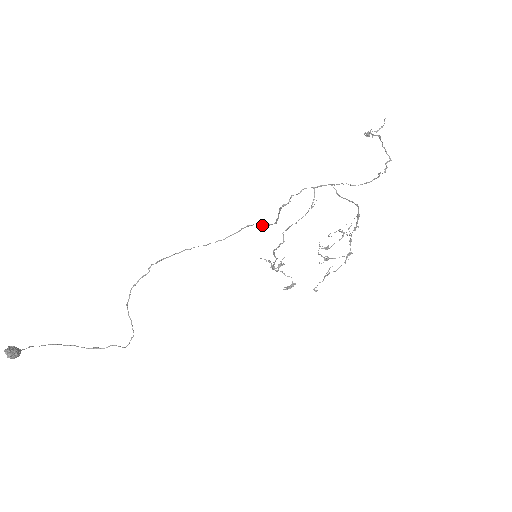
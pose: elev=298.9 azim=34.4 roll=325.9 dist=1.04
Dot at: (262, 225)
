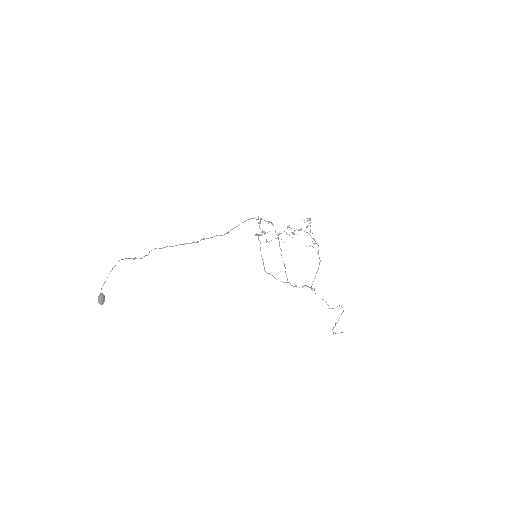
Dot at: occluded
